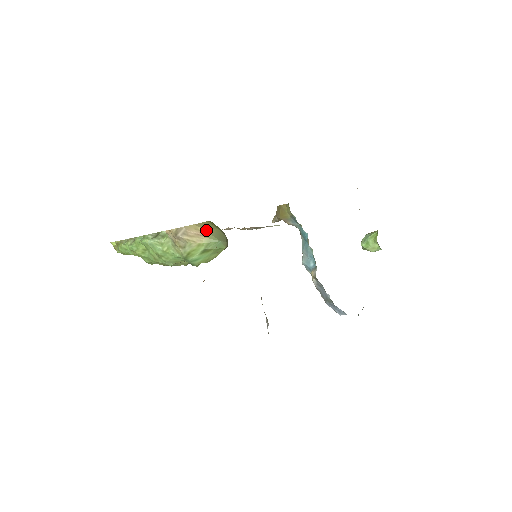
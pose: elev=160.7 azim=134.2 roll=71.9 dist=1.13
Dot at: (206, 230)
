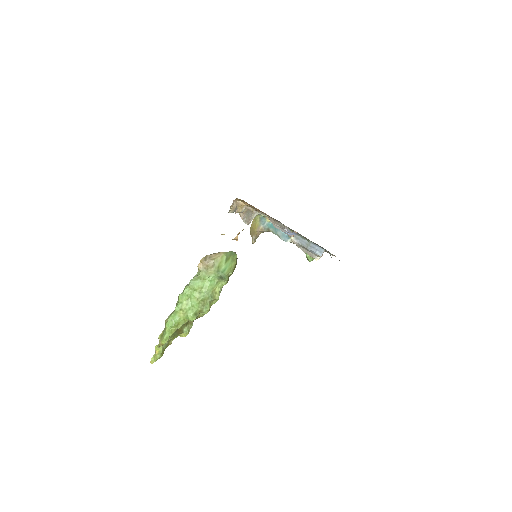
Dot at: occluded
